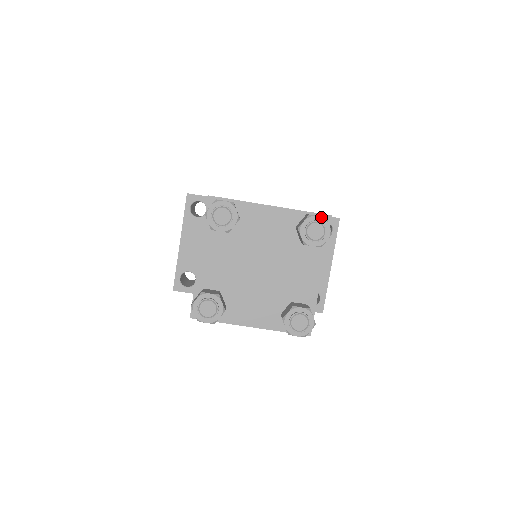
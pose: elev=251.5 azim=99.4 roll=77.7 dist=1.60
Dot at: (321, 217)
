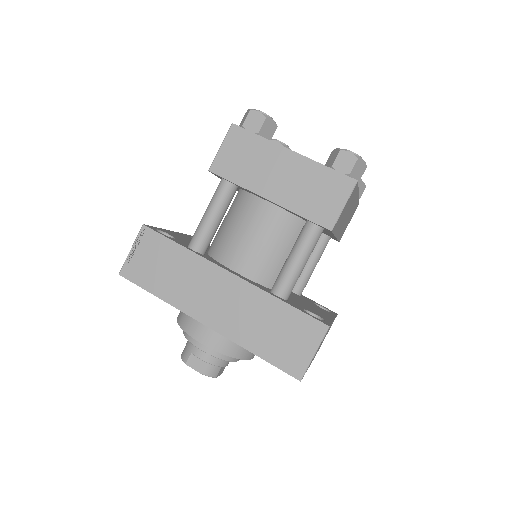
Dot at: occluded
